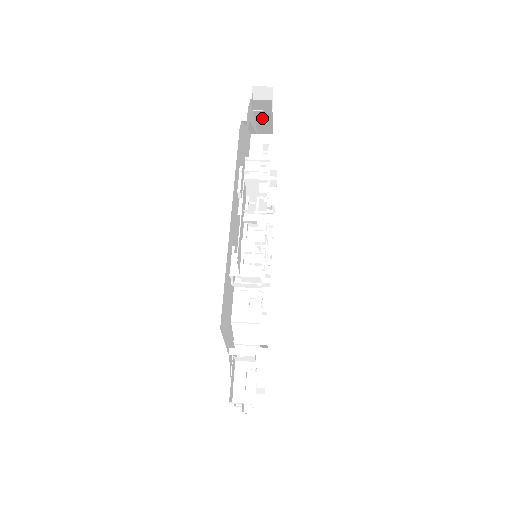
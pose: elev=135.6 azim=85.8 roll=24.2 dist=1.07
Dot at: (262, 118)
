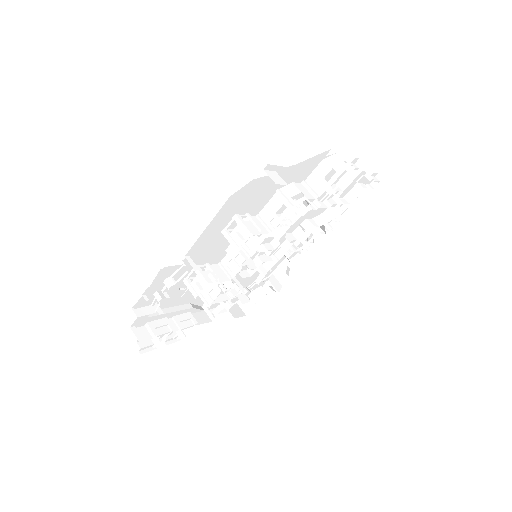
Dot at: occluded
